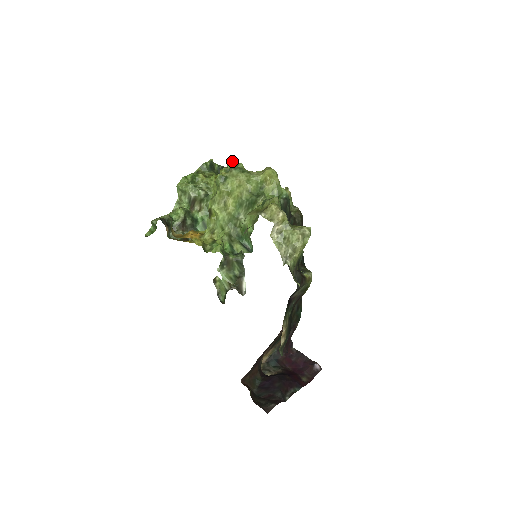
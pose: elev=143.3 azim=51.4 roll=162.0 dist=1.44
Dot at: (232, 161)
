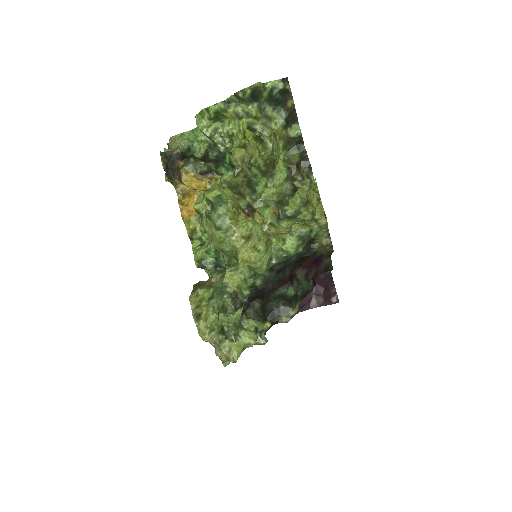
Dot at: (260, 137)
